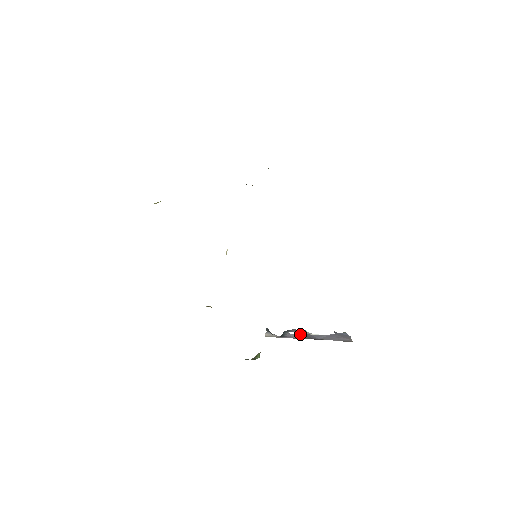
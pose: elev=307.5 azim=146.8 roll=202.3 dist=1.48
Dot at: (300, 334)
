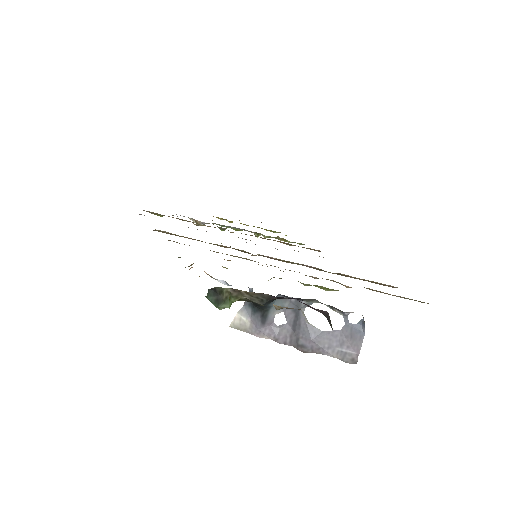
Dot at: (288, 326)
